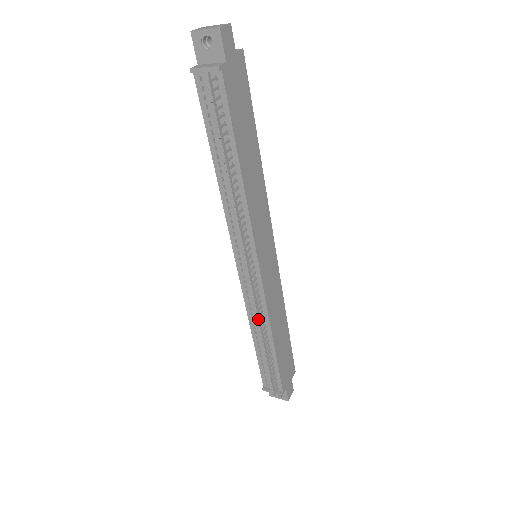
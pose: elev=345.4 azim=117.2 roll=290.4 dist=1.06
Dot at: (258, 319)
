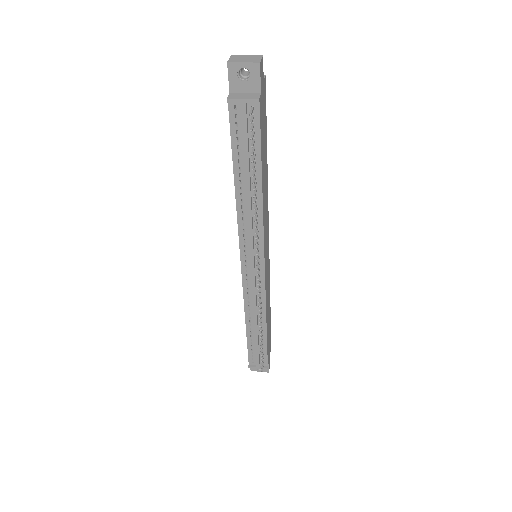
Dot at: (256, 310)
